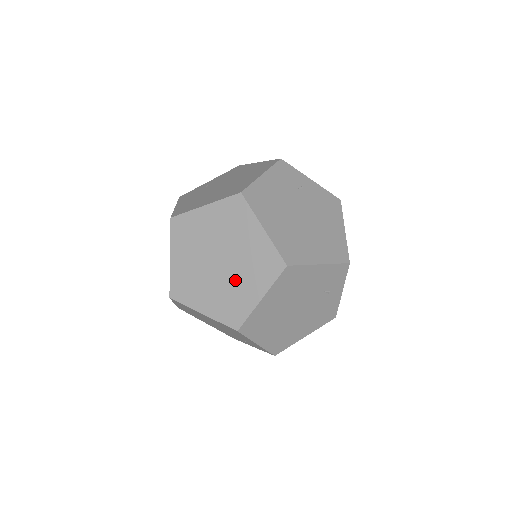
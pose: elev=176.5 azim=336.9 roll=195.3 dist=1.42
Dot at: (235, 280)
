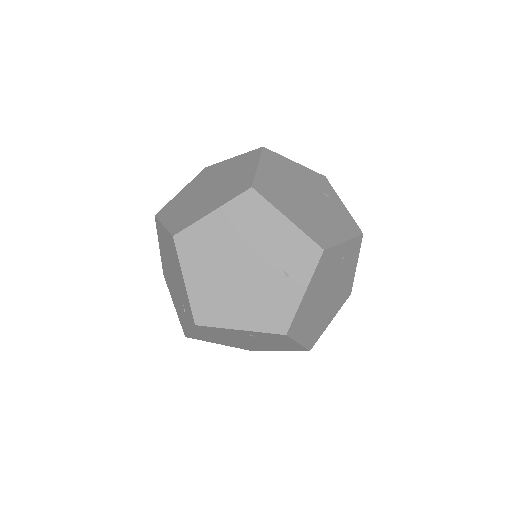
Dot at: (207, 200)
